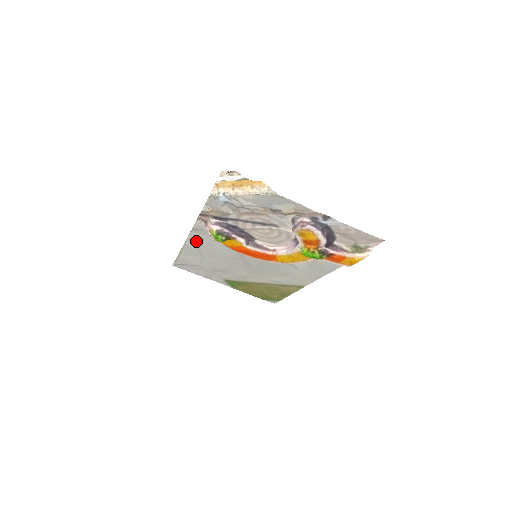
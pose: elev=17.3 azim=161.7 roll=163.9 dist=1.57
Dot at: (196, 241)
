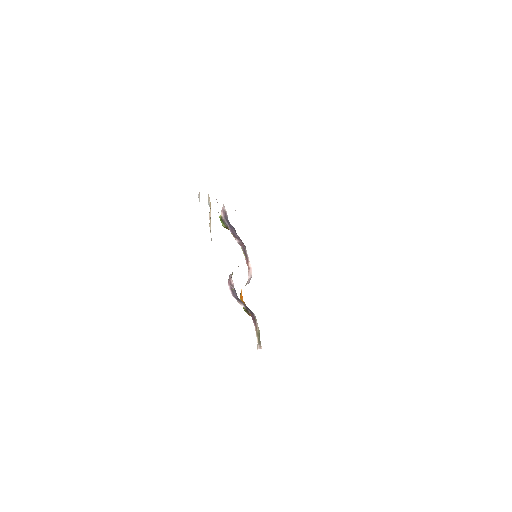
Dot at: occluded
